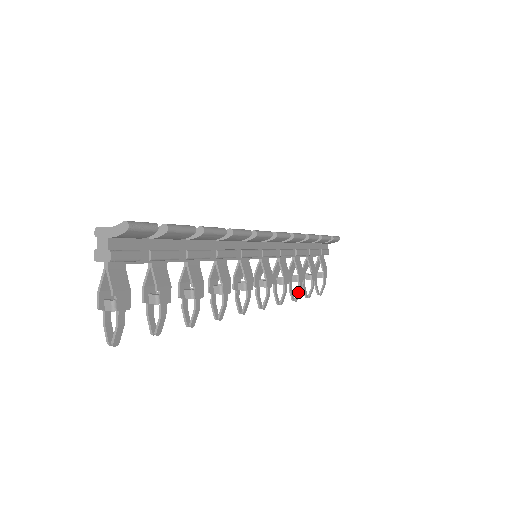
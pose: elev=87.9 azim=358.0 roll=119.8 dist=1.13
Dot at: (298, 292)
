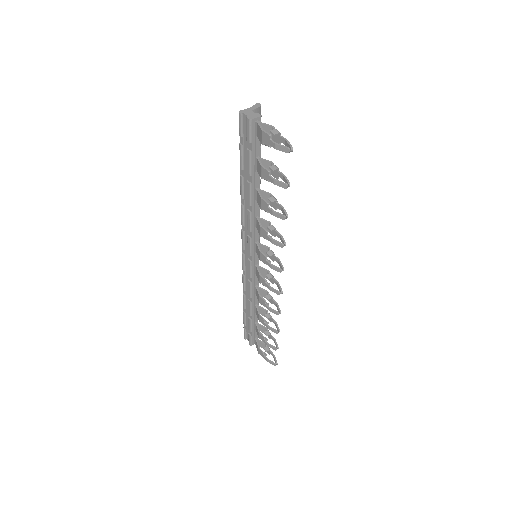
Dot at: occluded
